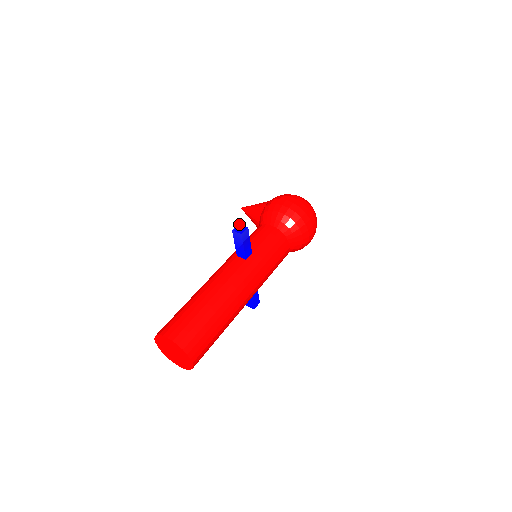
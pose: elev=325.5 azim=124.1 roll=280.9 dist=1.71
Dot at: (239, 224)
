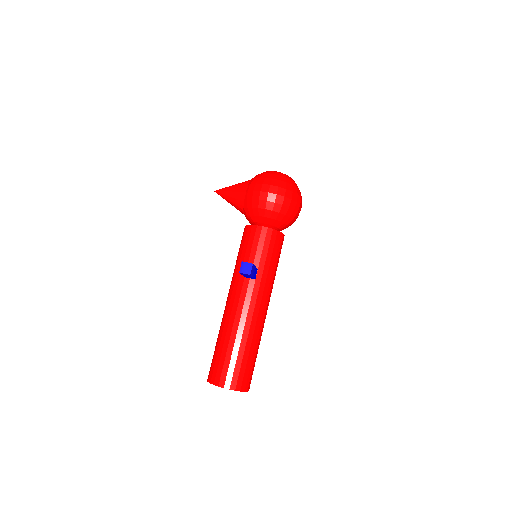
Dot at: (242, 262)
